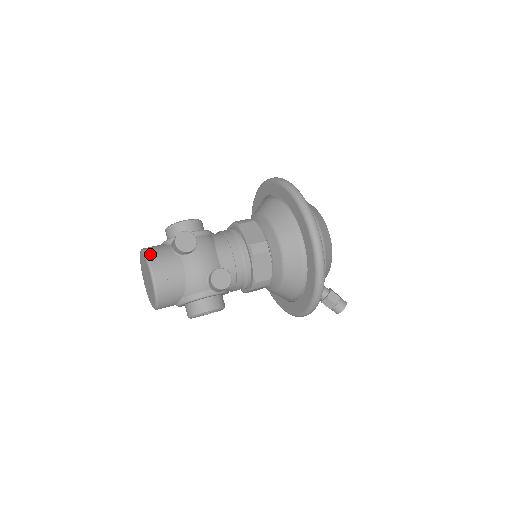
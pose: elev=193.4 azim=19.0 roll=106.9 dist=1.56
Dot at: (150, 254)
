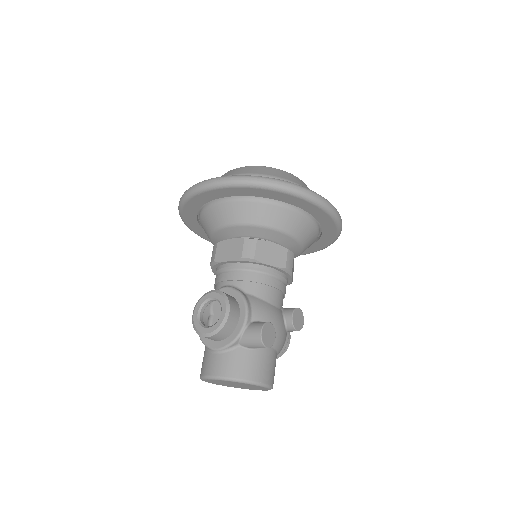
Dot at: (246, 377)
